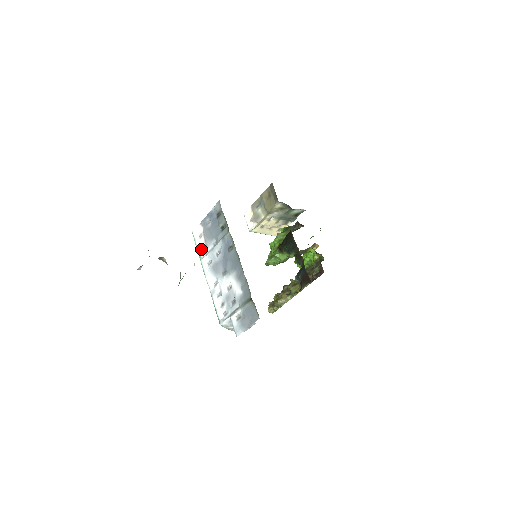
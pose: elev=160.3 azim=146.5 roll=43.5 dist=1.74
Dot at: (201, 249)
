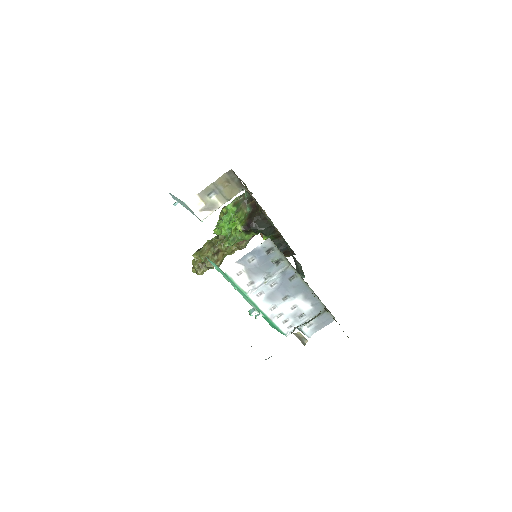
Dot at: (245, 286)
